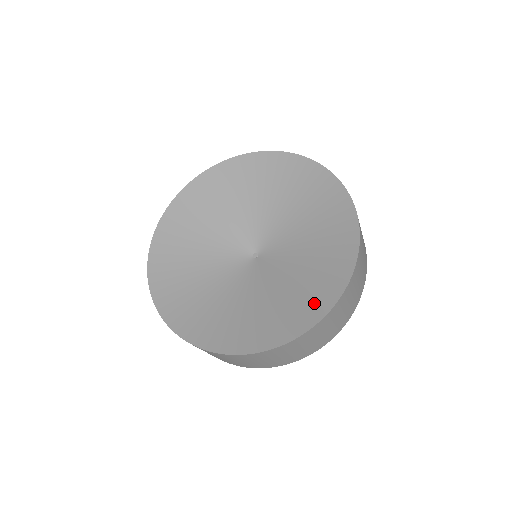
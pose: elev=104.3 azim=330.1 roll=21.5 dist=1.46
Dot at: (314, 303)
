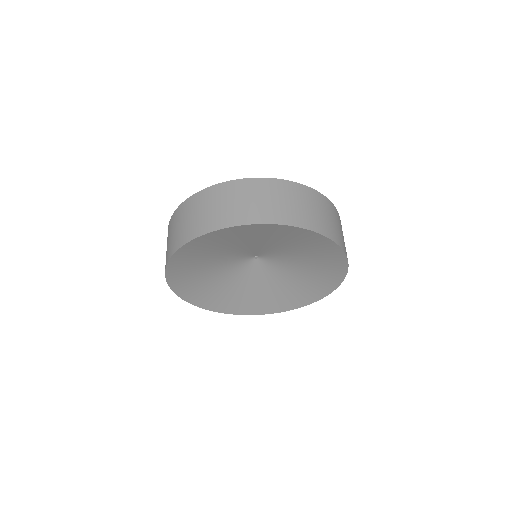
Dot at: occluded
